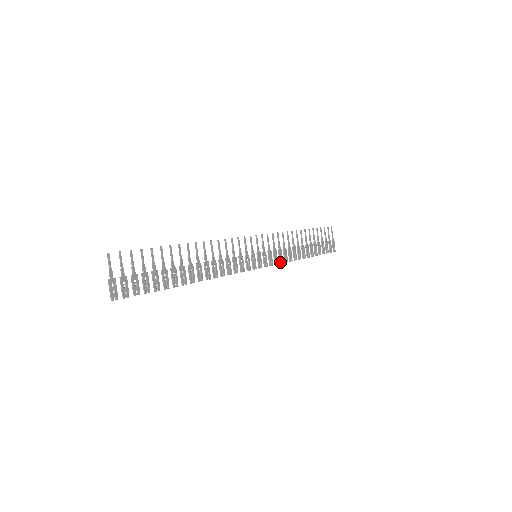
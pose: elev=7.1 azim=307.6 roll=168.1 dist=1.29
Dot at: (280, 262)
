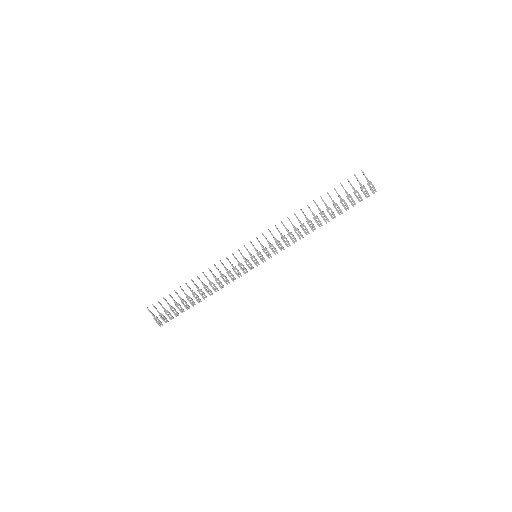
Dot at: (287, 246)
